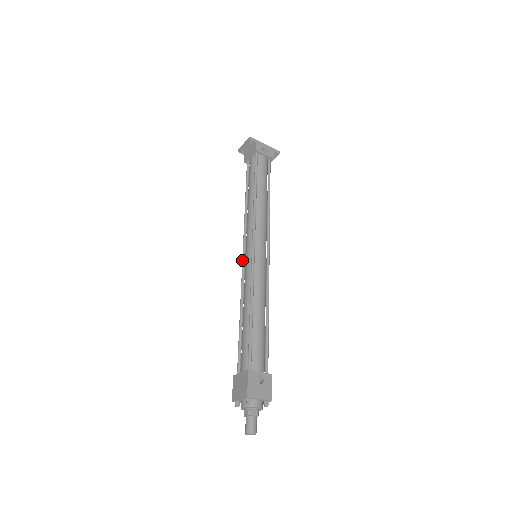
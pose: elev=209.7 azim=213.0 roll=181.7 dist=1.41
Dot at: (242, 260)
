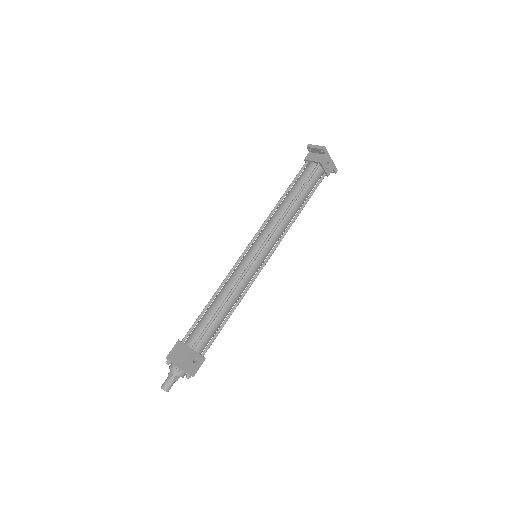
Dot at: (244, 252)
